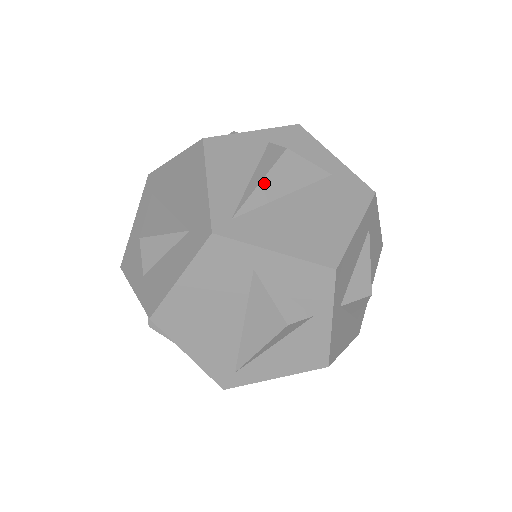
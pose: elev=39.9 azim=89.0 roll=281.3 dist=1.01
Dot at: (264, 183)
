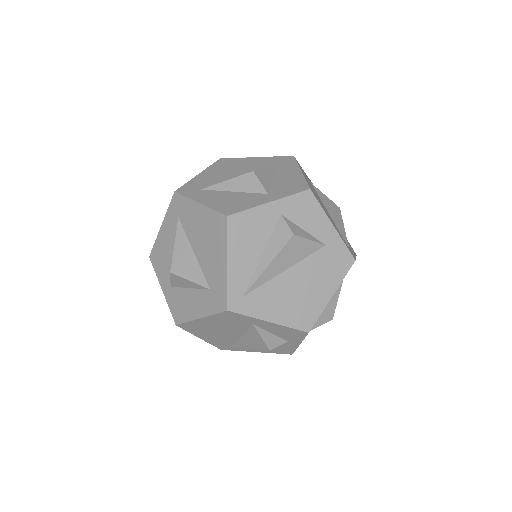
Dot at: (271, 266)
